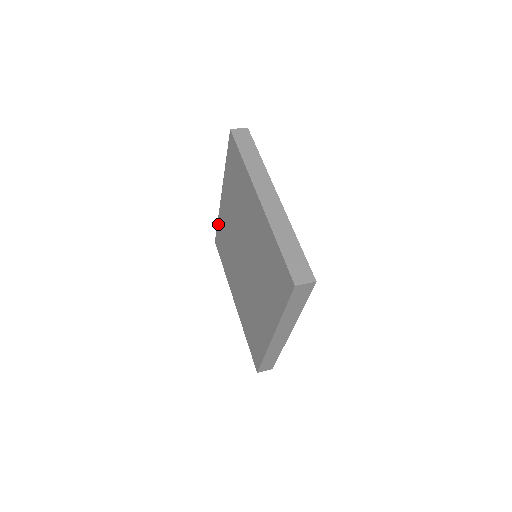
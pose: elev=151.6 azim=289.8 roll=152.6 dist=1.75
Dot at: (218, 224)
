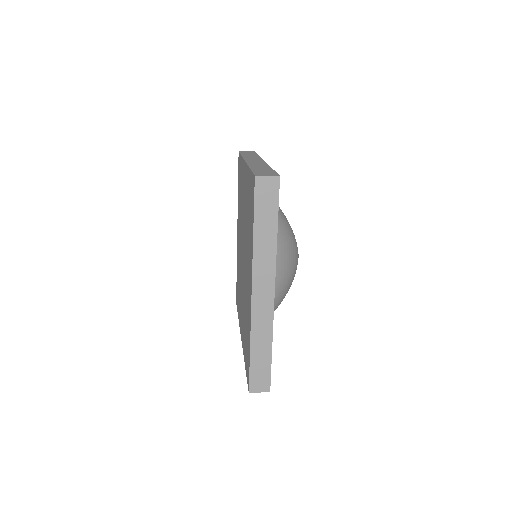
Dot at: occluded
